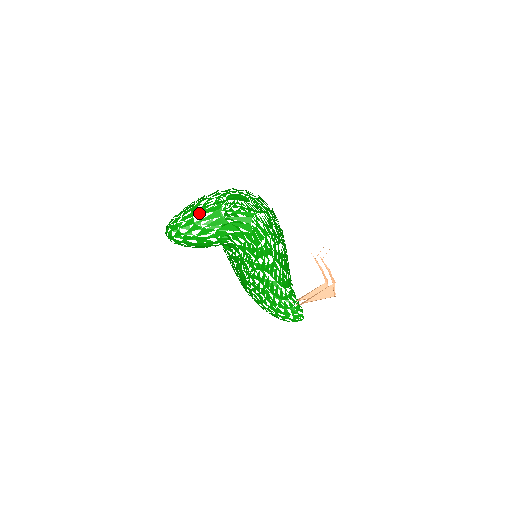
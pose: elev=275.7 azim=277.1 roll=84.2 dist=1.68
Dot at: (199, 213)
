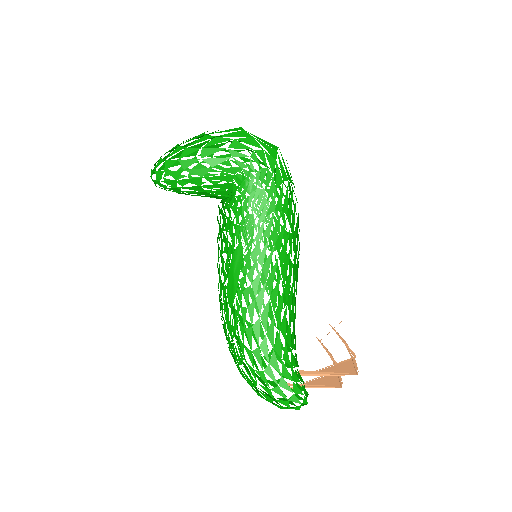
Dot at: occluded
